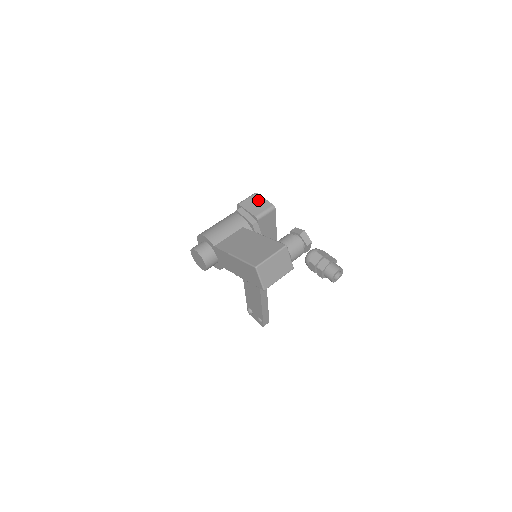
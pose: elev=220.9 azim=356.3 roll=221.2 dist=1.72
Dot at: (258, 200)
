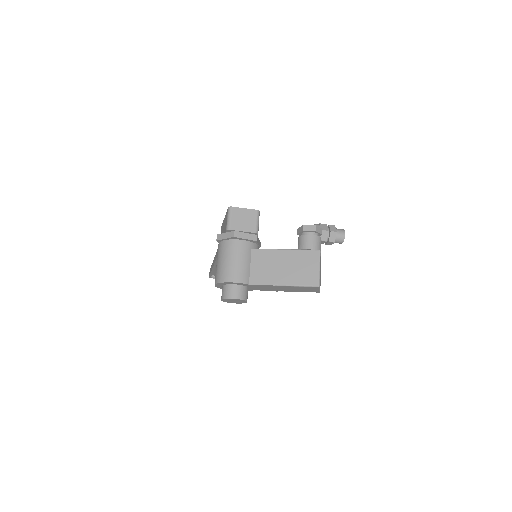
Dot at: (241, 214)
